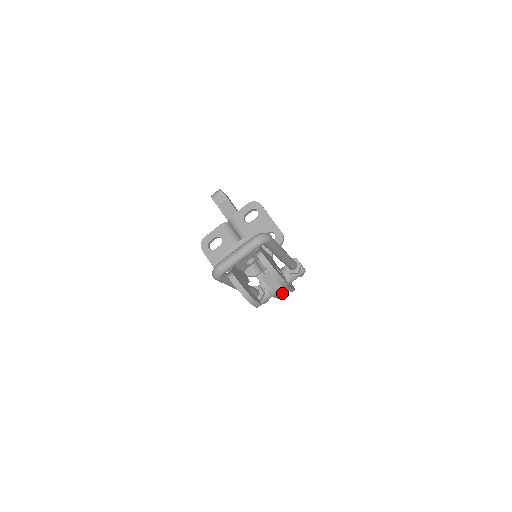
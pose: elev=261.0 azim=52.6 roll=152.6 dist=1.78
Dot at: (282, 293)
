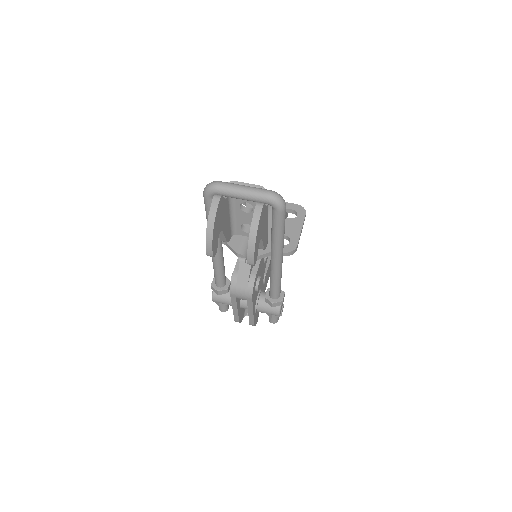
Dot at: (241, 316)
